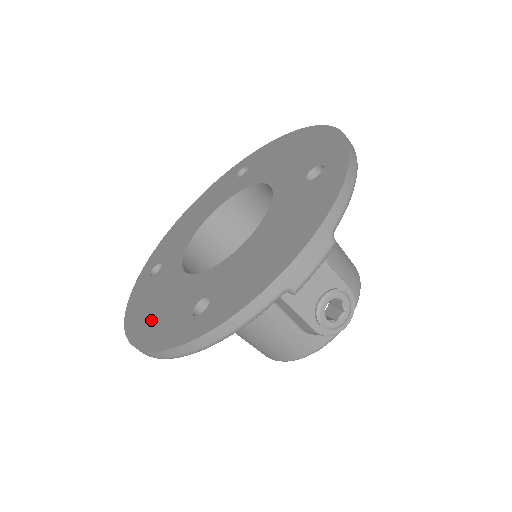
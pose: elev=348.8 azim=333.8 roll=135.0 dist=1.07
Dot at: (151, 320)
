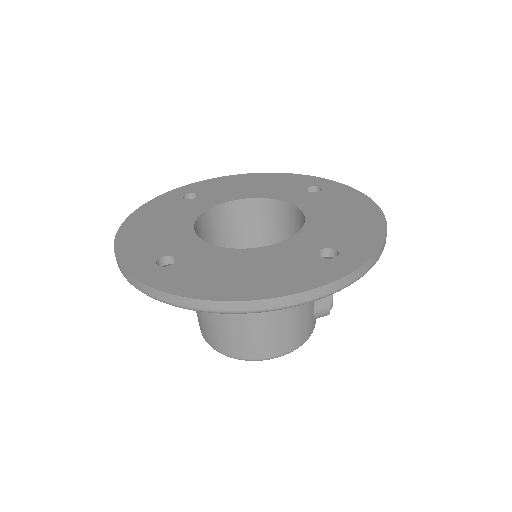
Dot at: (261, 279)
